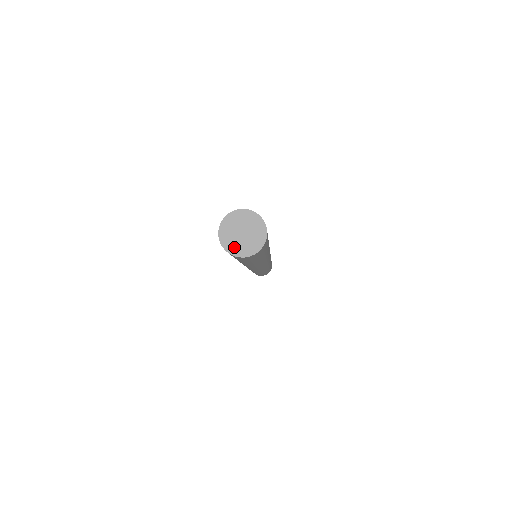
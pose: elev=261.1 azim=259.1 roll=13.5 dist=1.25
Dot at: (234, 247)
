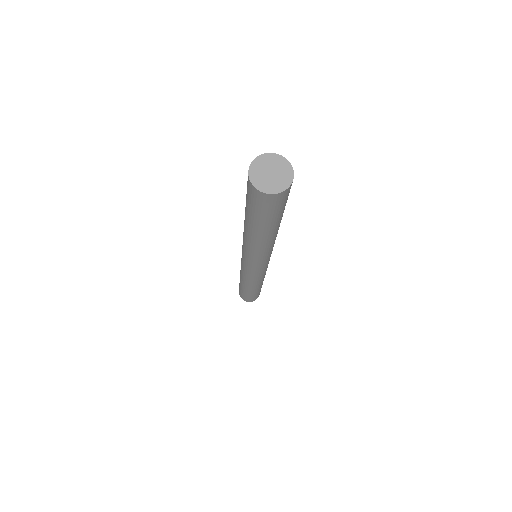
Dot at: (258, 180)
